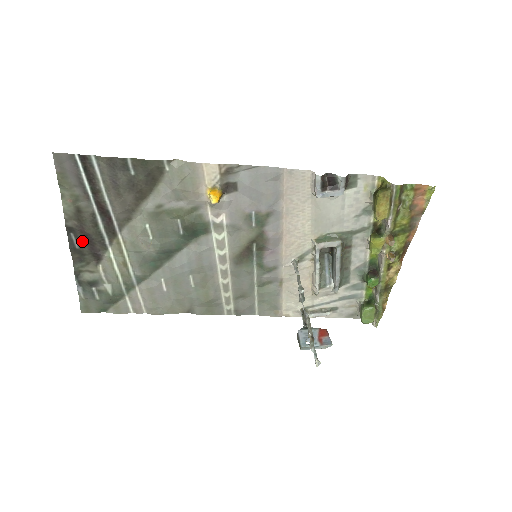
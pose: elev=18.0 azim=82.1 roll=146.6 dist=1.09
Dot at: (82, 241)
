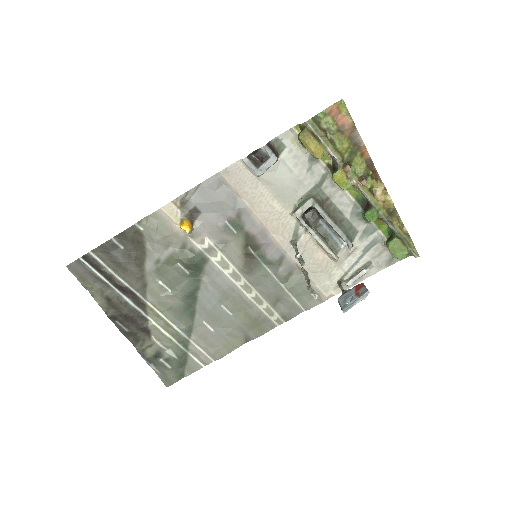
Dot at: (126, 323)
